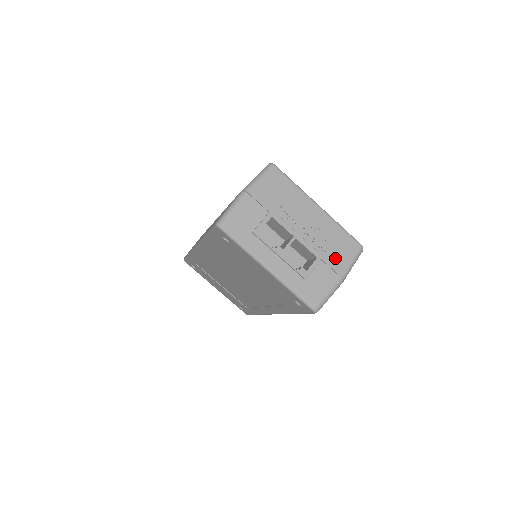
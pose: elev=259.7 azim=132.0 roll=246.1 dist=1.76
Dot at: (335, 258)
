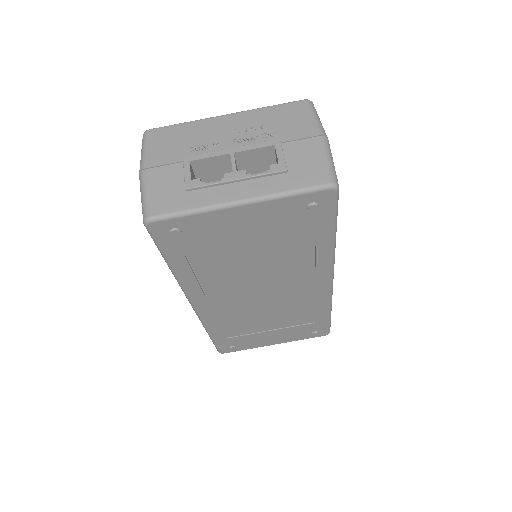
Dot at: (293, 130)
